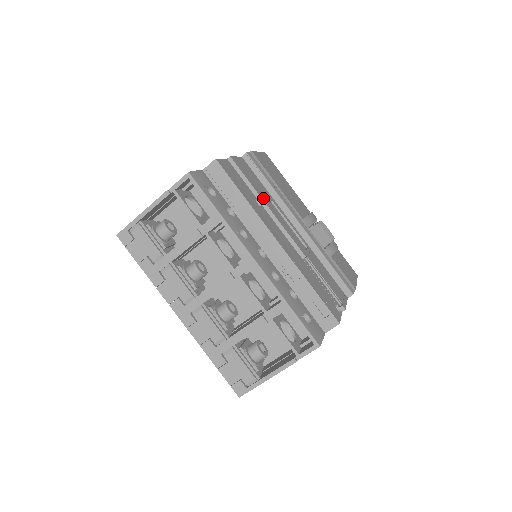
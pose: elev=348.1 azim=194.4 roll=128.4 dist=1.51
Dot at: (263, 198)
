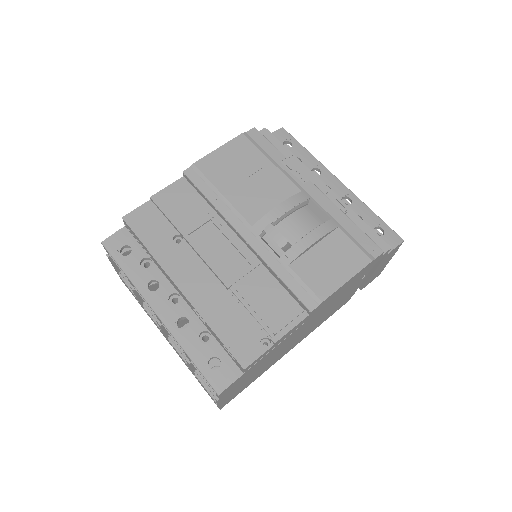
Dot at: (185, 230)
